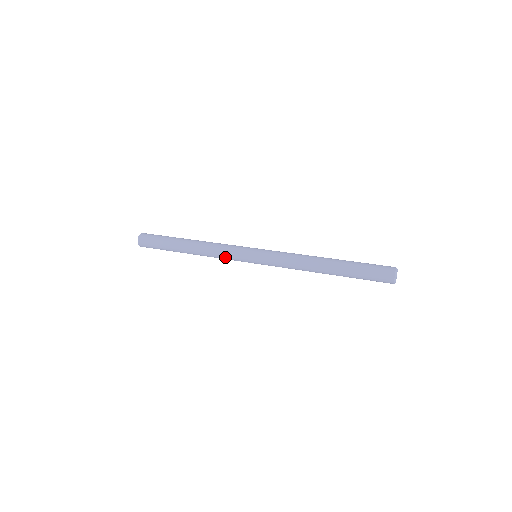
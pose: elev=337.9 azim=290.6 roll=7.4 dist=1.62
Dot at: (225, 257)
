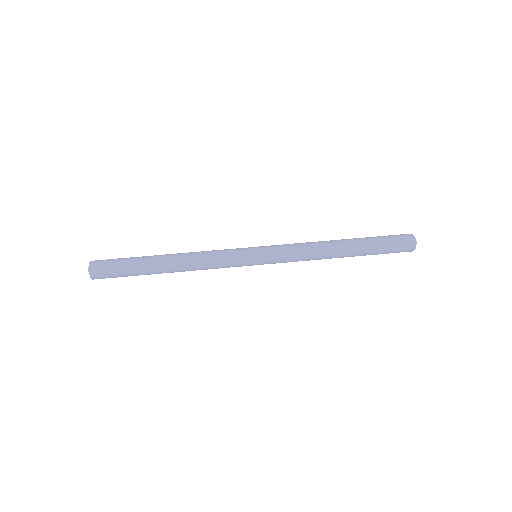
Dot at: (220, 267)
